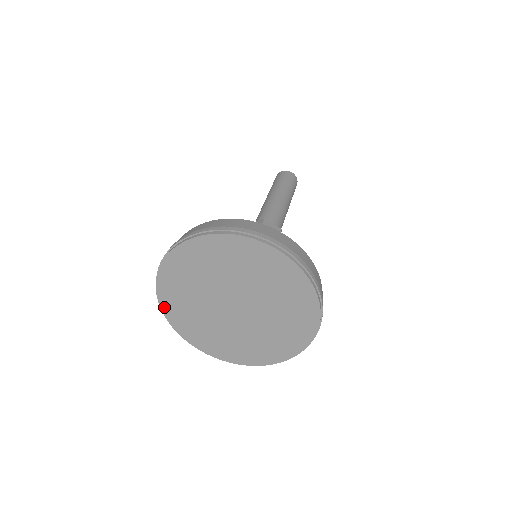
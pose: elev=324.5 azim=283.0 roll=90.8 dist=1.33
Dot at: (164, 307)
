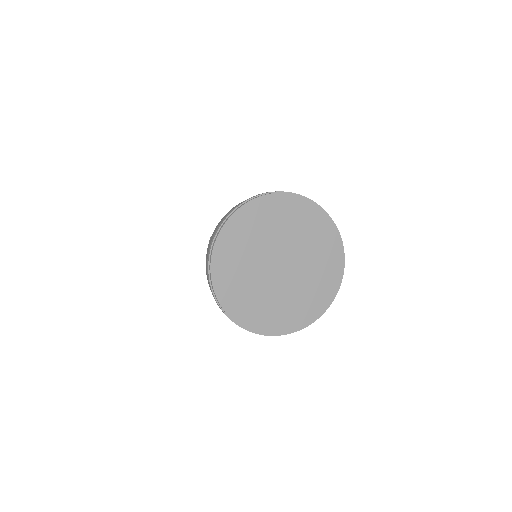
Dot at: (230, 312)
